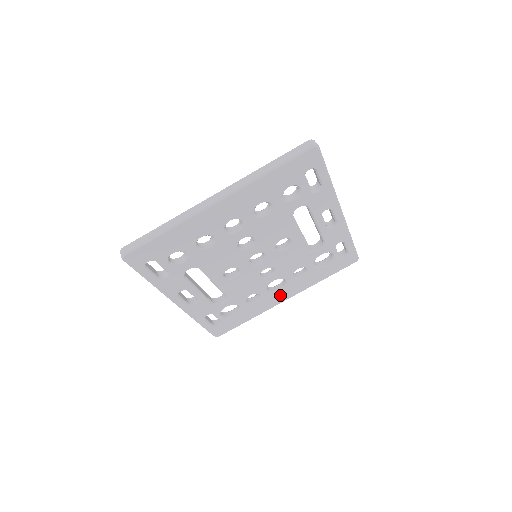
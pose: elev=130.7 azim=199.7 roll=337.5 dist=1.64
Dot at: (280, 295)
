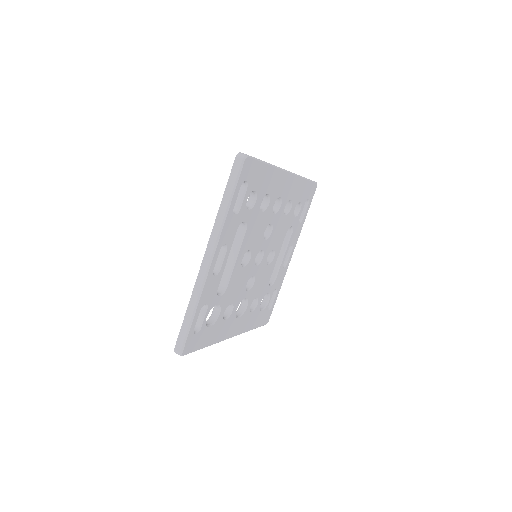
Dot at: (235, 325)
